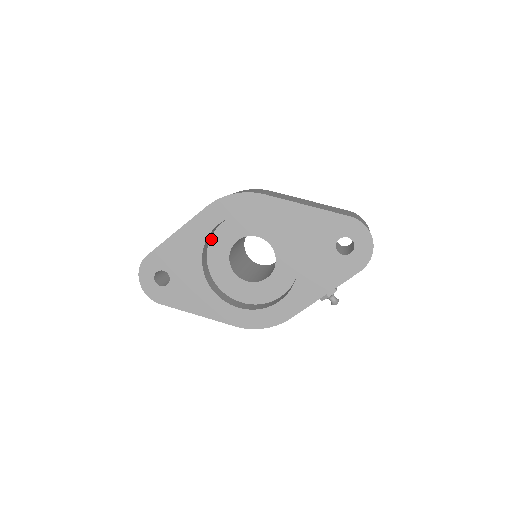
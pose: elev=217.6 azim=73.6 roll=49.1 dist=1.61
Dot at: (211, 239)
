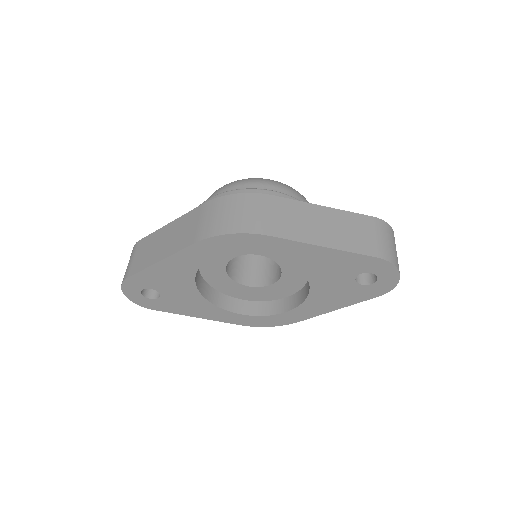
Dot at: occluded
